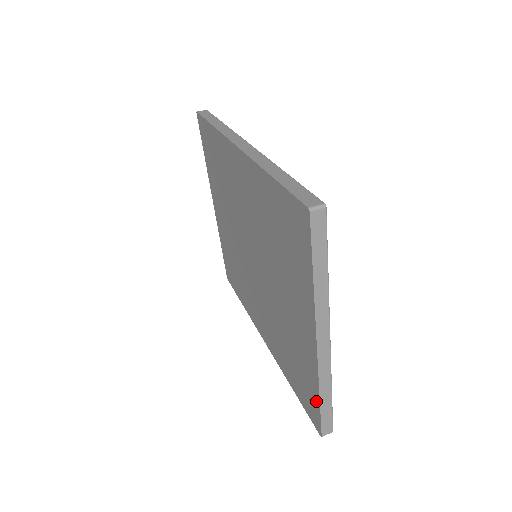
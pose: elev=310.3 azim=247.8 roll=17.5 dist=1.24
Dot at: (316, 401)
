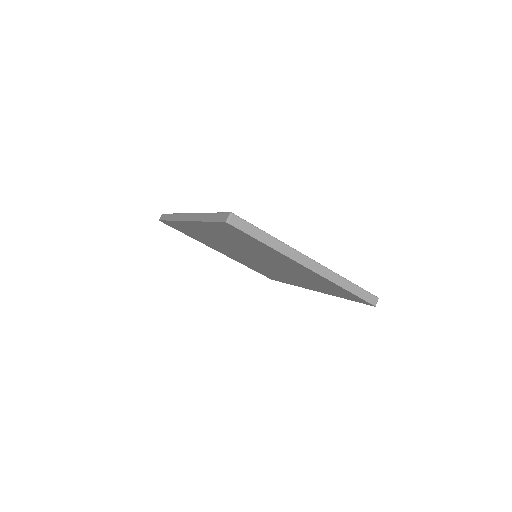
Dot at: (349, 293)
